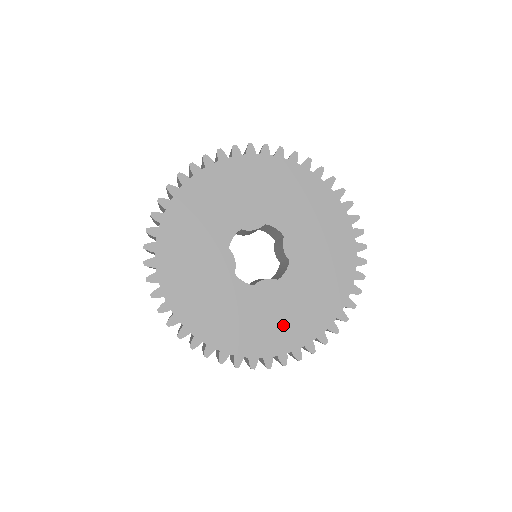
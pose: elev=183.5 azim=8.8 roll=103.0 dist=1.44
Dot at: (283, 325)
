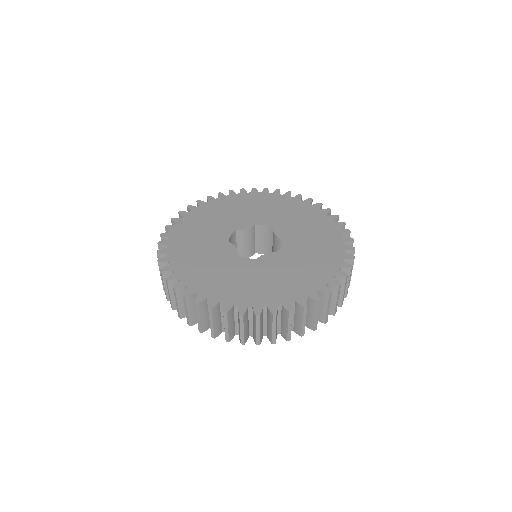
Dot at: (293, 279)
